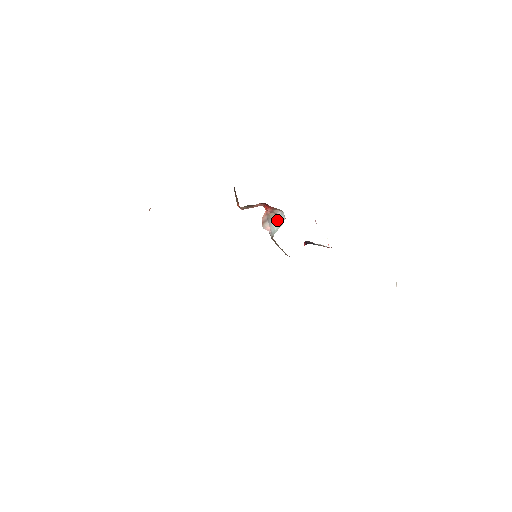
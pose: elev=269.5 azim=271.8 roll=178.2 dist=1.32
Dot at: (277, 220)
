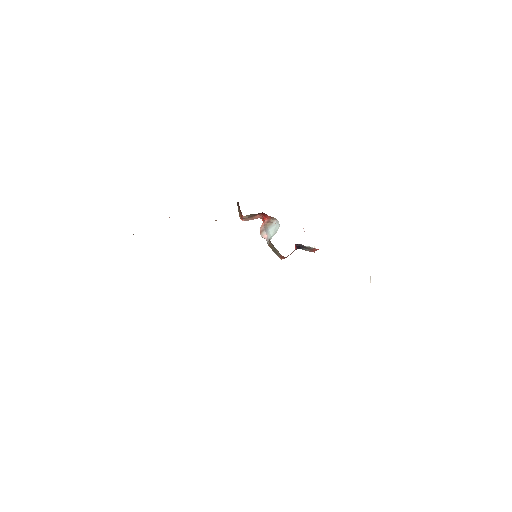
Dot at: (273, 228)
